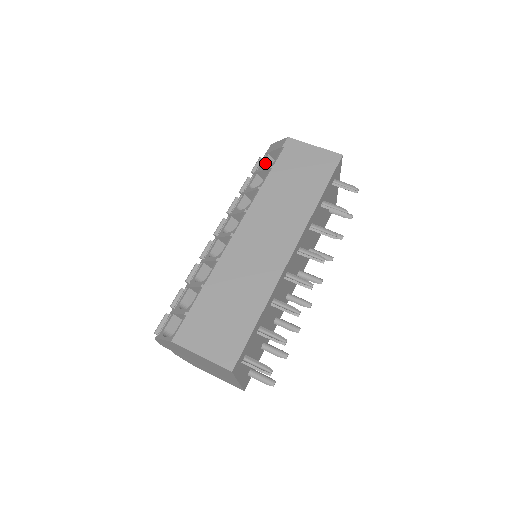
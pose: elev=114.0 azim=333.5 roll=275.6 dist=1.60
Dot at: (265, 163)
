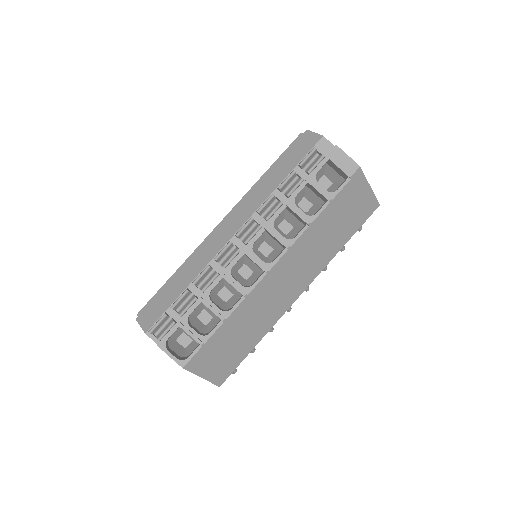
Dot at: occluded
